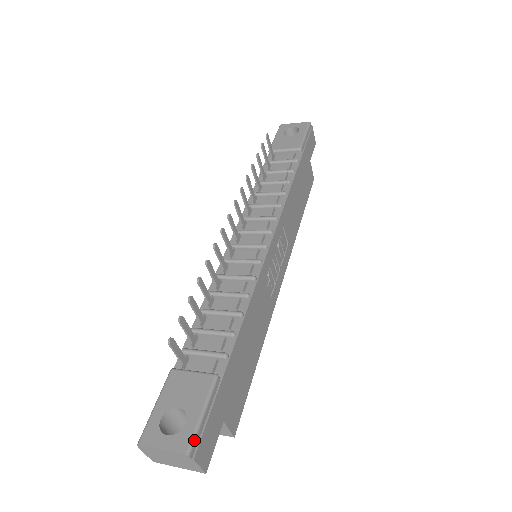
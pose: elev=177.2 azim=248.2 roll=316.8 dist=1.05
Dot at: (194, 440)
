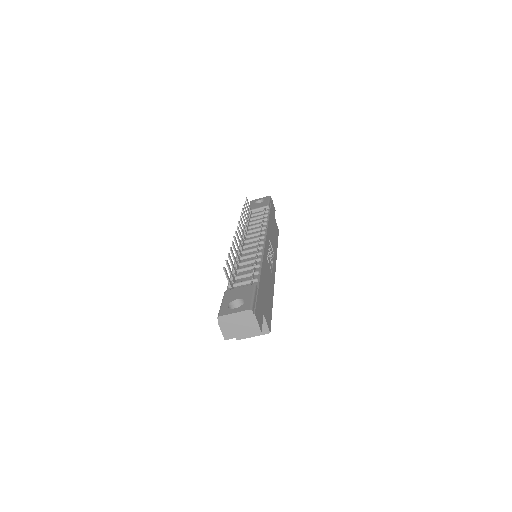
Dot at: (252, 305)
